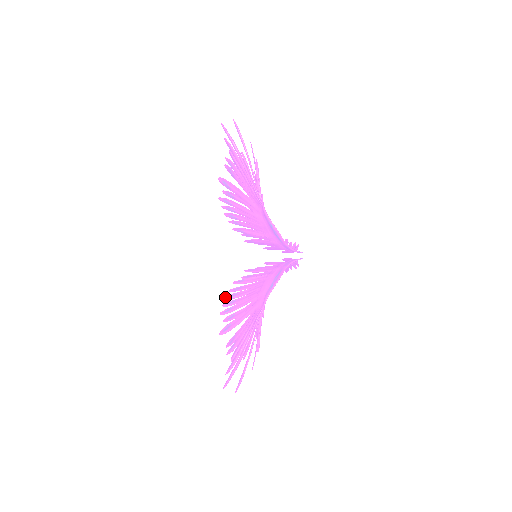
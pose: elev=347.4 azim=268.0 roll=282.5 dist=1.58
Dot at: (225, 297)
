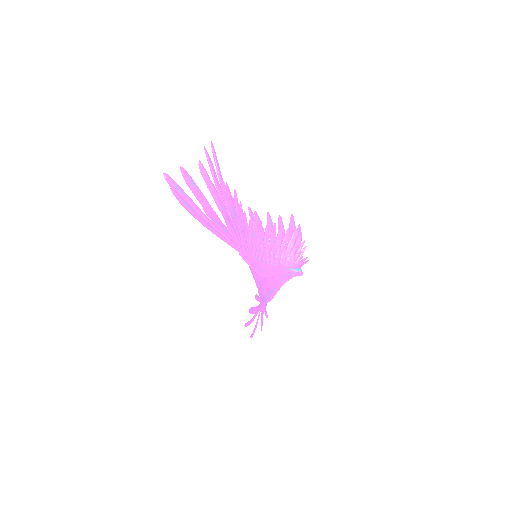
Dot at: occluded
